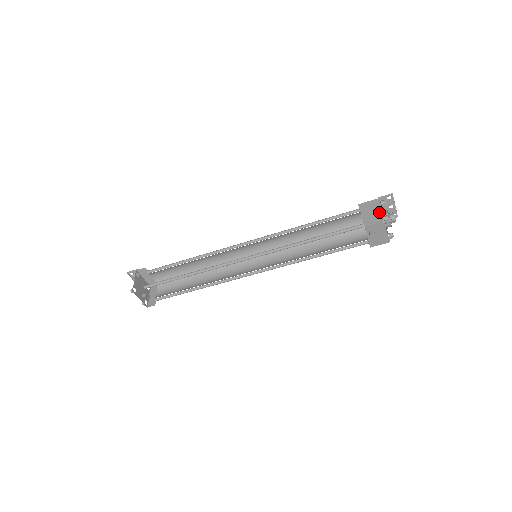
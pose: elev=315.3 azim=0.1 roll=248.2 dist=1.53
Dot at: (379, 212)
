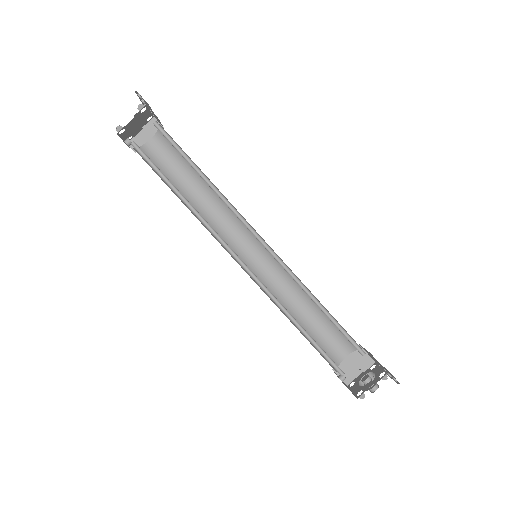
Dot at: occluded
